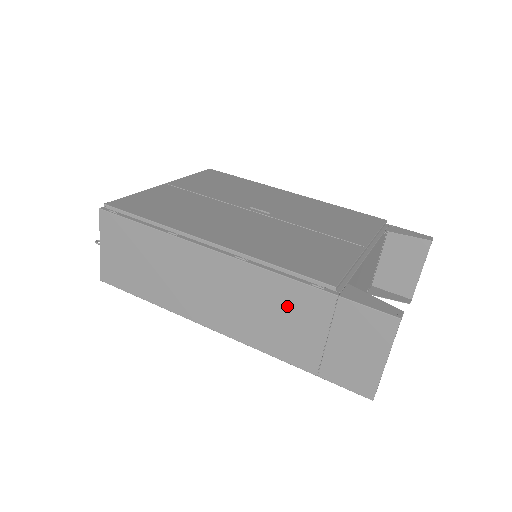
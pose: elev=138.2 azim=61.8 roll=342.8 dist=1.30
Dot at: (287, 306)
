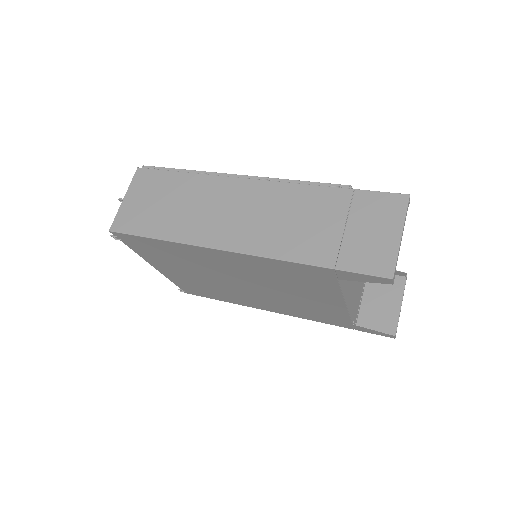
Dot at: (307, 208)
